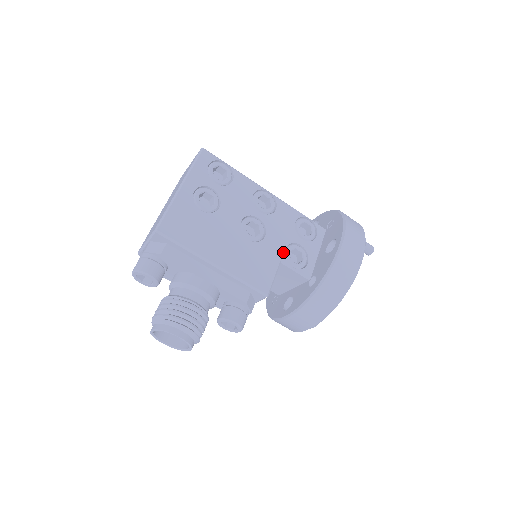
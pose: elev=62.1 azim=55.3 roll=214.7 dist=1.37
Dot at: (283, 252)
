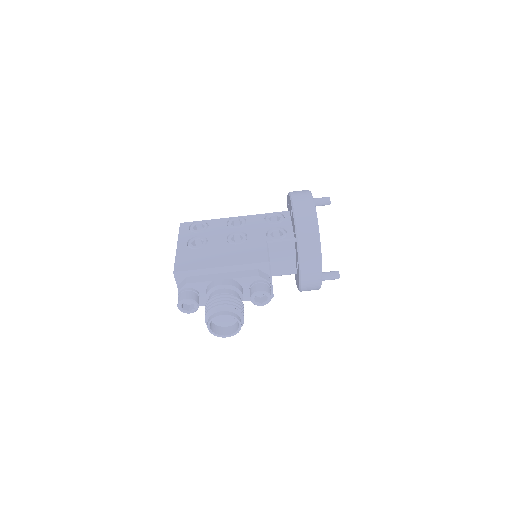
Dot at: (265, 237)
